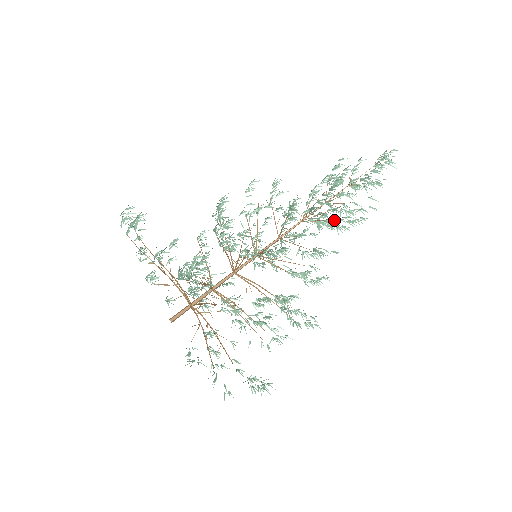
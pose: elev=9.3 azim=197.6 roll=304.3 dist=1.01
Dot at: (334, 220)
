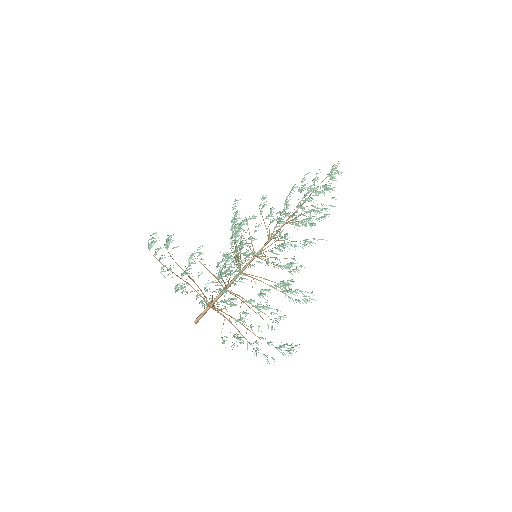
Dot at: occluded
